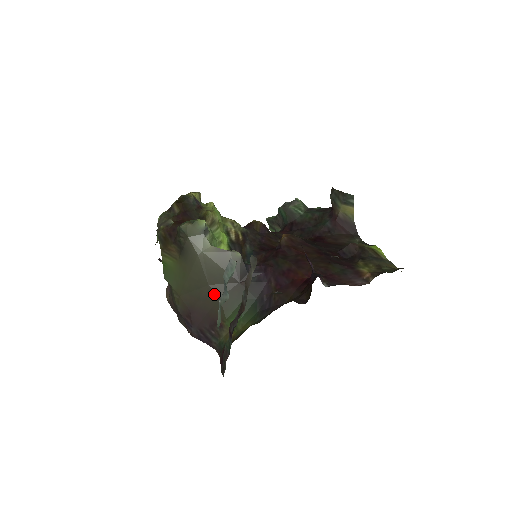
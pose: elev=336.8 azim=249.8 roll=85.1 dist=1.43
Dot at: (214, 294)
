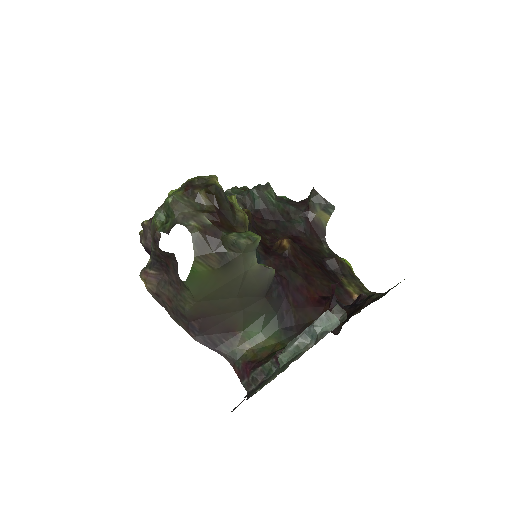
Dot at: (238, 306)
